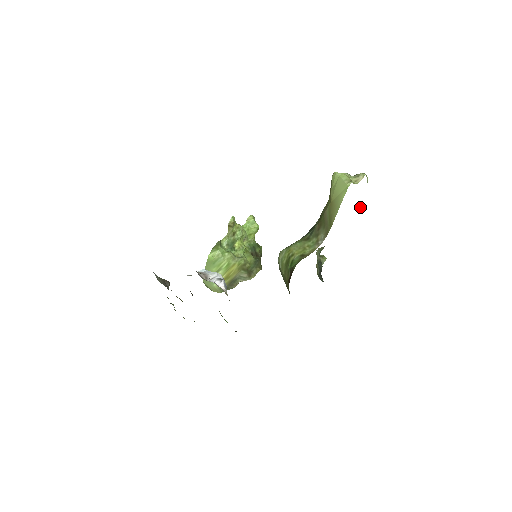
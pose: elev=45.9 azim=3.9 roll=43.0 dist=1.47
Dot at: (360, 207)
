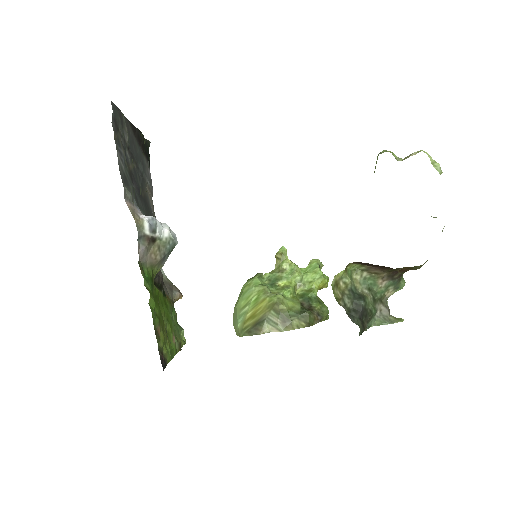
Dot at: occluded
